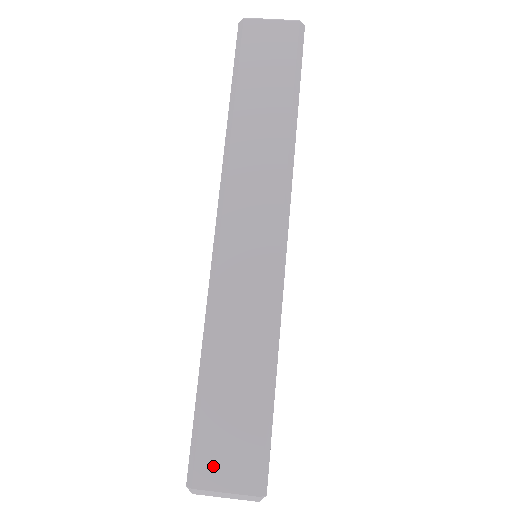
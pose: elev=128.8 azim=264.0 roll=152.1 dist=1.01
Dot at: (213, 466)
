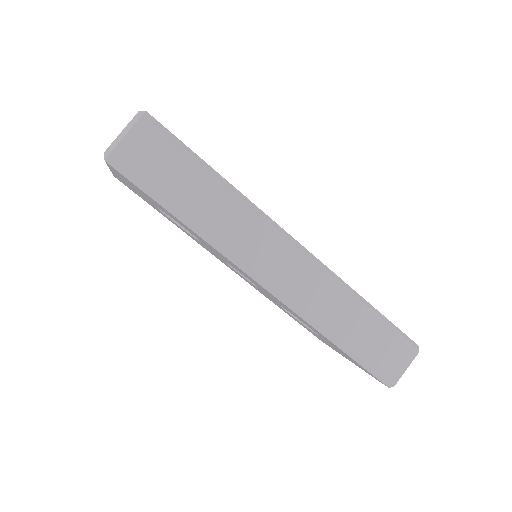
Dot at: (391, 368)
